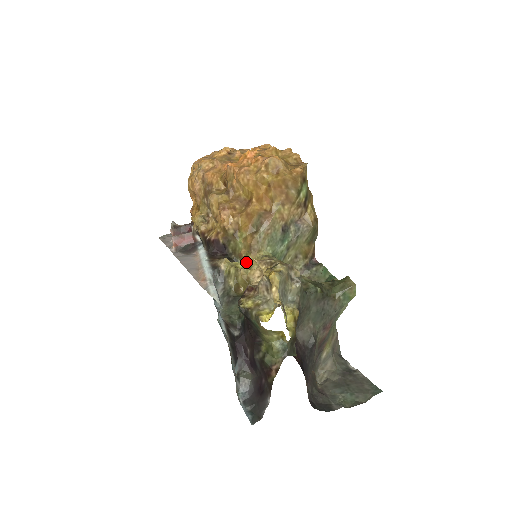
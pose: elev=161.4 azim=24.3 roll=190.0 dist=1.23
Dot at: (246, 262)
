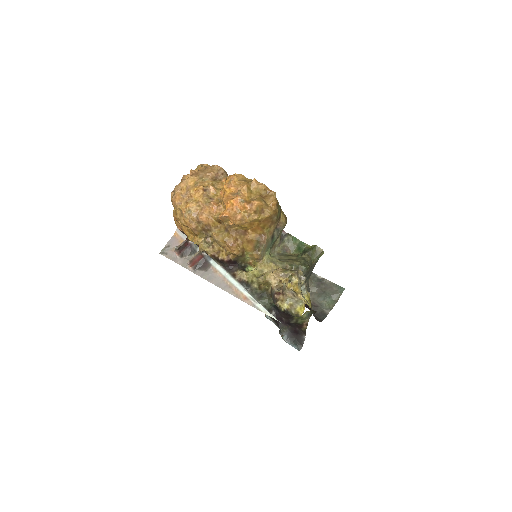
Dot at: (256, 267)
